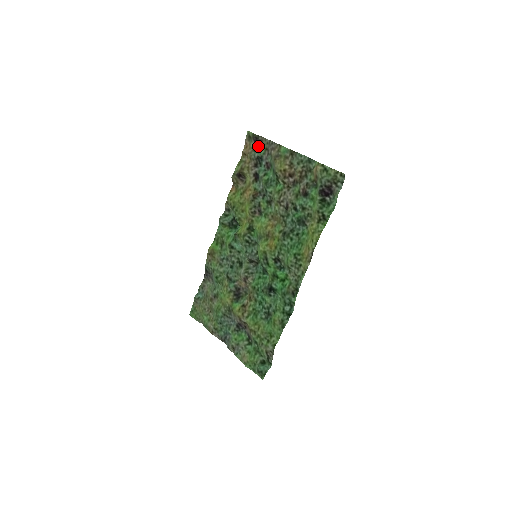
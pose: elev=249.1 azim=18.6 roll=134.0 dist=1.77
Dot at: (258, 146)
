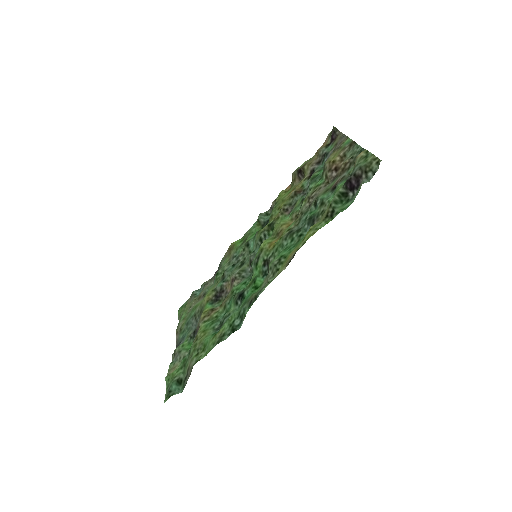
Dot at: (332, 142)
